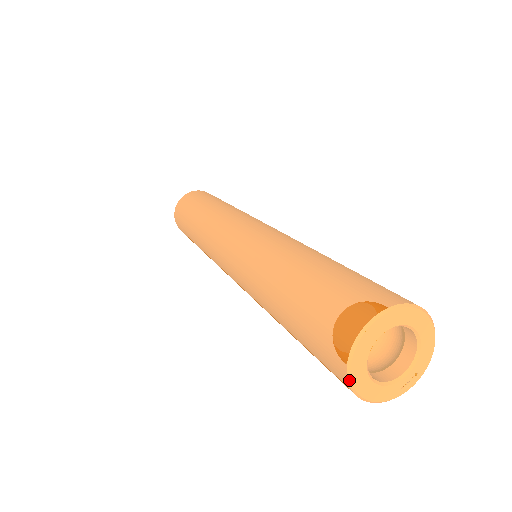
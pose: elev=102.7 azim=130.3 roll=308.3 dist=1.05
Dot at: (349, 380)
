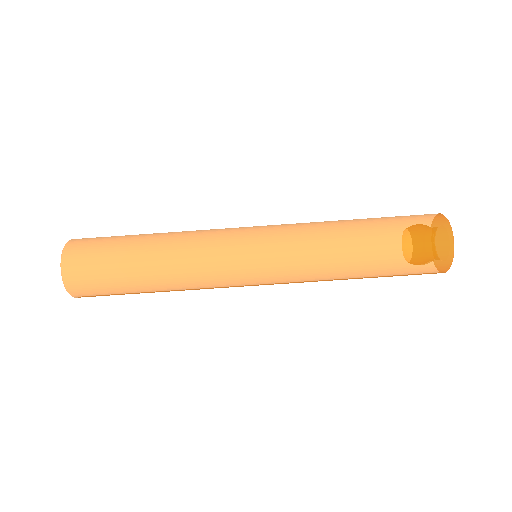
Dot at: (445, 272)
